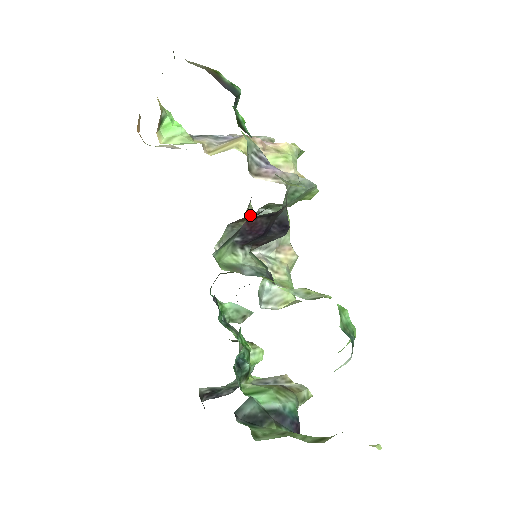
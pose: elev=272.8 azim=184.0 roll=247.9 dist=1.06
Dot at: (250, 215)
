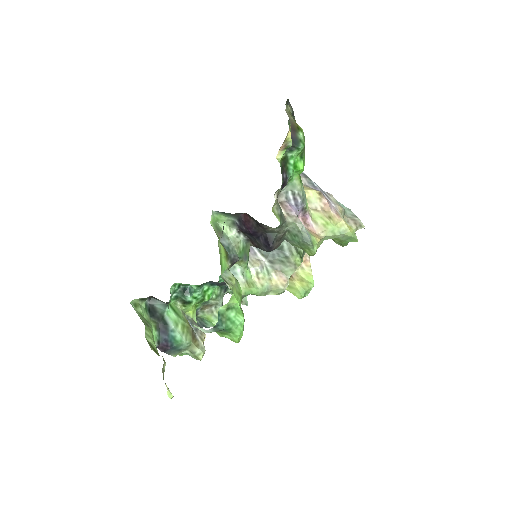
Dot at: (305, 254)
